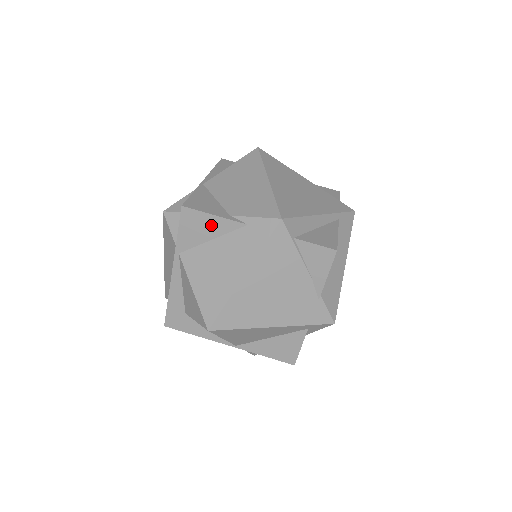
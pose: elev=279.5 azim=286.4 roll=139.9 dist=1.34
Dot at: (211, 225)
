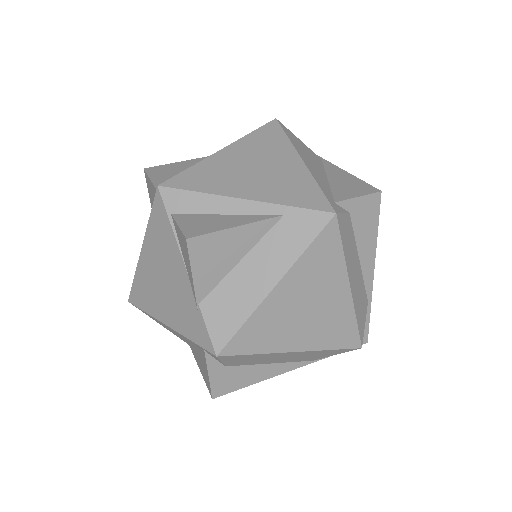
Dot at: (153, 191)
